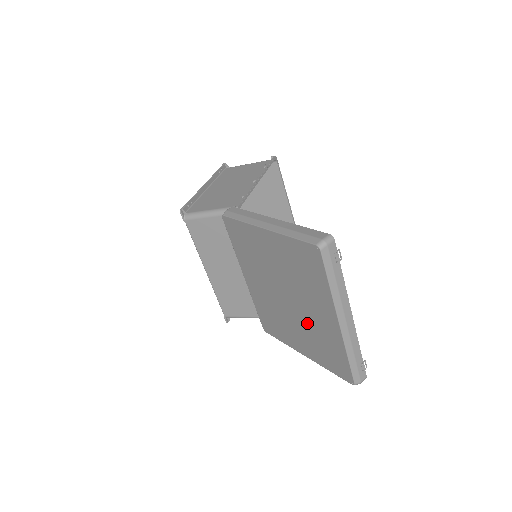
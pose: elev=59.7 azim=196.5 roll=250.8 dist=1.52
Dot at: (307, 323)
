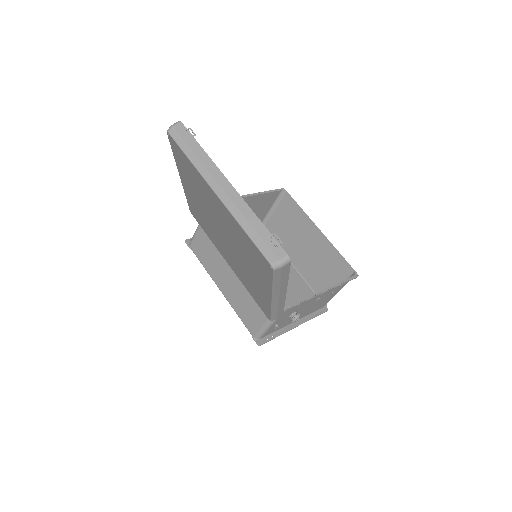
Dot at: (234, 240)
